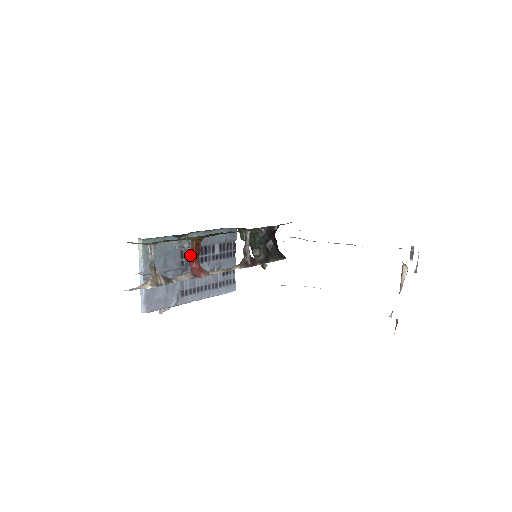
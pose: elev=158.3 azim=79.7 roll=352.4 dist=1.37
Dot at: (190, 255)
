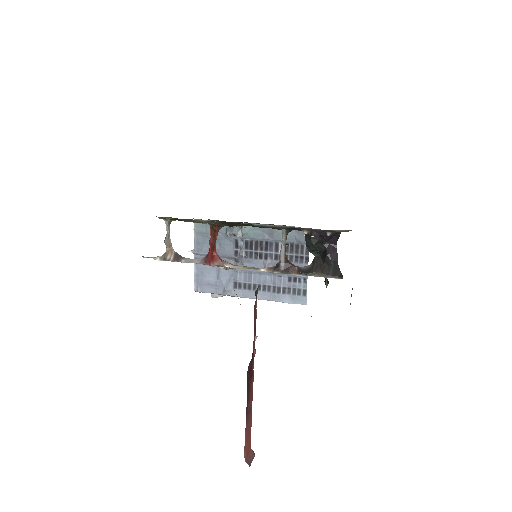
Dot at: (211, 241)
